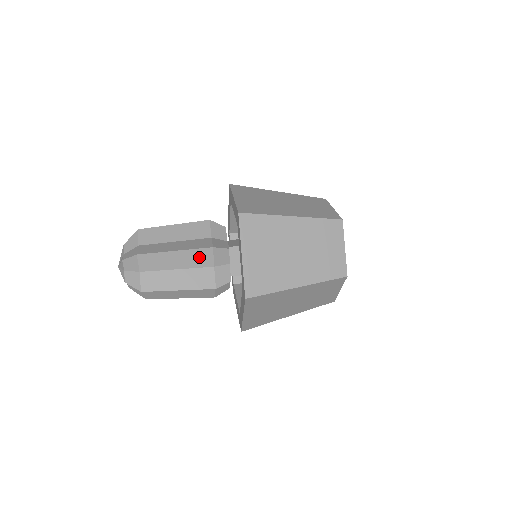
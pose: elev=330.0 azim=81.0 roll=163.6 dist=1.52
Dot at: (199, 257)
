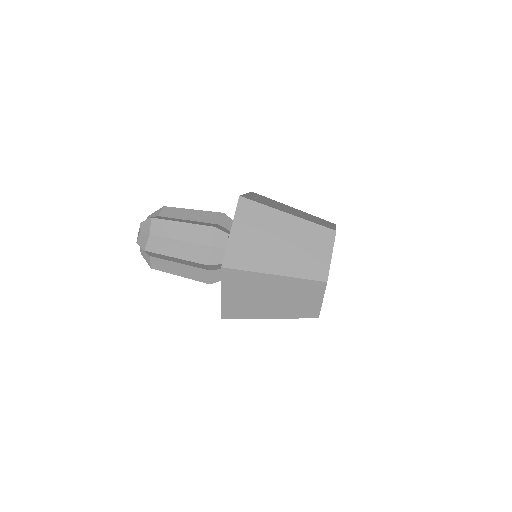
Dot at: (196, 264)
